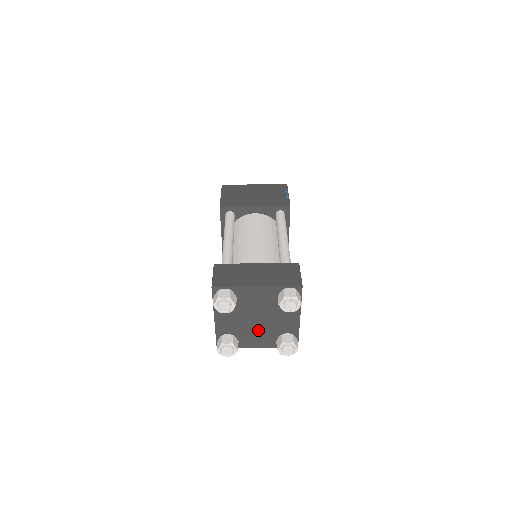
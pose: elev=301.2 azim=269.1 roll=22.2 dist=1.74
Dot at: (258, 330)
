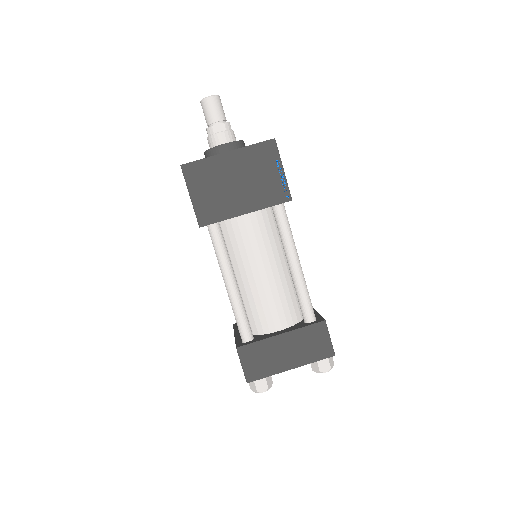
Dot at: occluded
